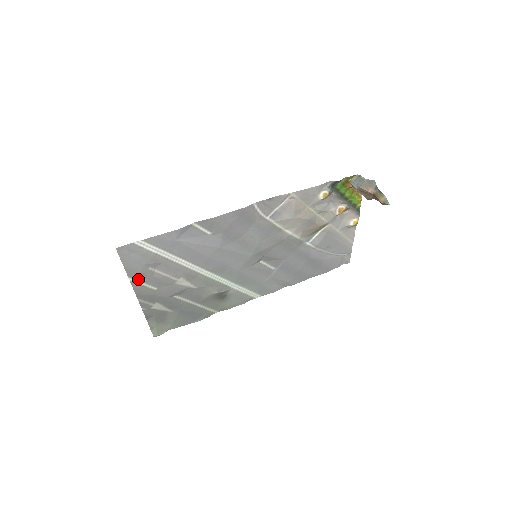
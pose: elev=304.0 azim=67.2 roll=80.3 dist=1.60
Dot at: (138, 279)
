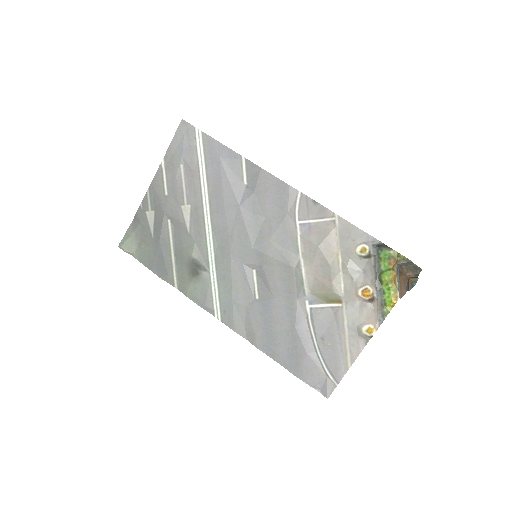
Dot at: (167, 168)
